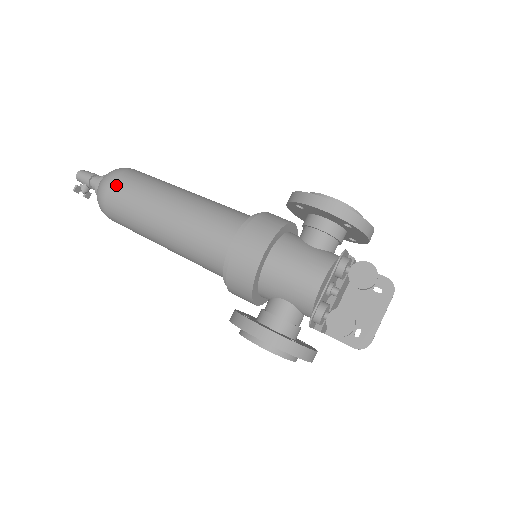
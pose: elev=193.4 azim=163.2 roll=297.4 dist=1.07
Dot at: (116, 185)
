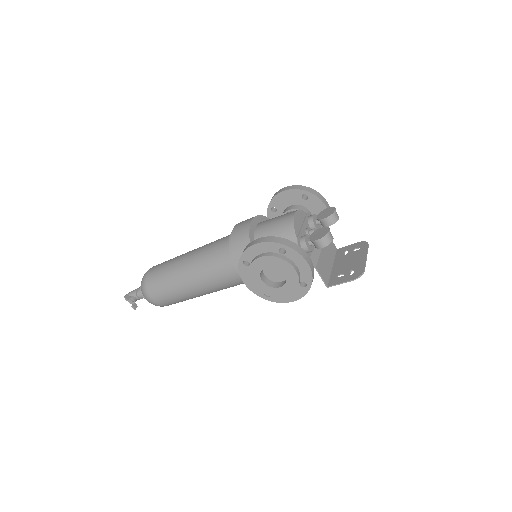
Dot at: (154, 267)
